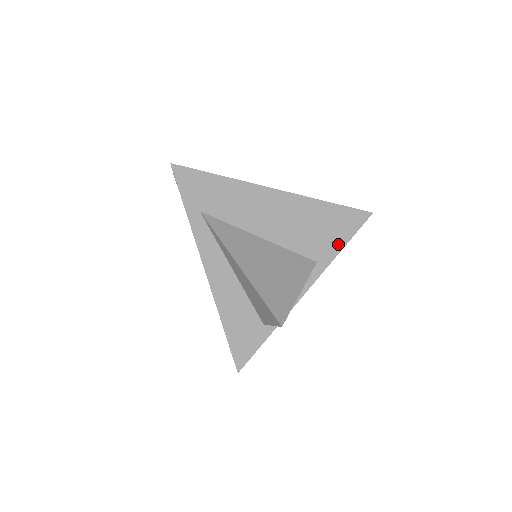
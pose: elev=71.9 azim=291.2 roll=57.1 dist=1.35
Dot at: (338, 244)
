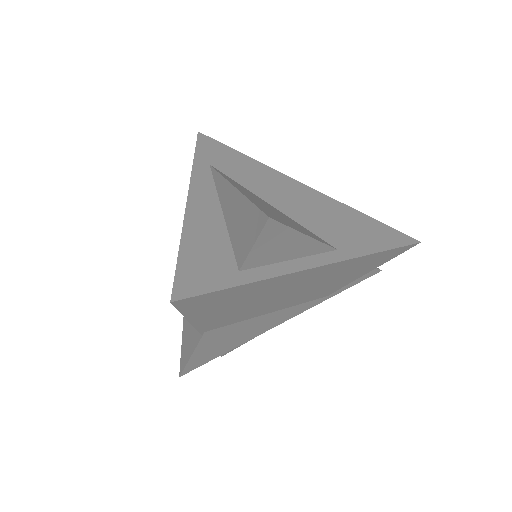
Dot at: (370, 247)
